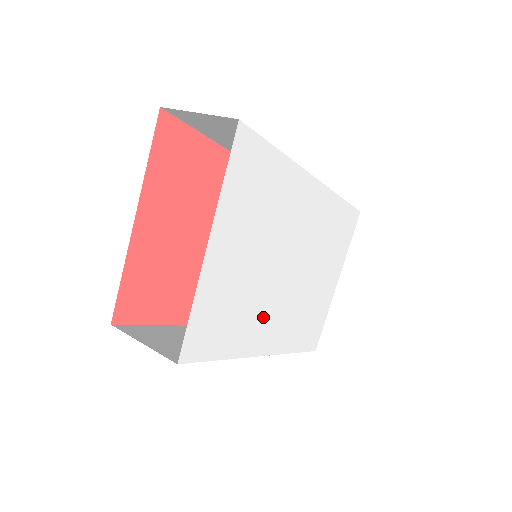
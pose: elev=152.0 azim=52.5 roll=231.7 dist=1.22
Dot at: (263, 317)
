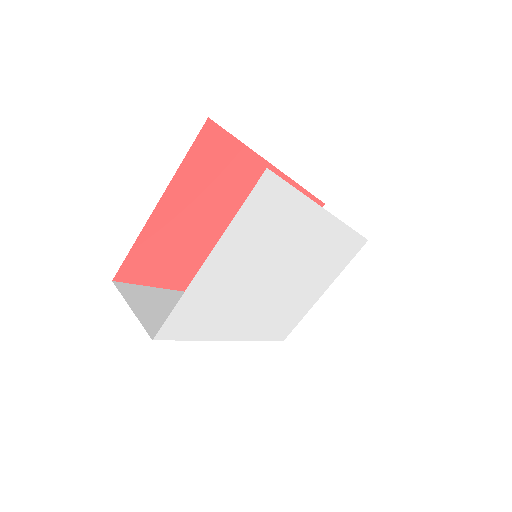
Dot at: (241, 313)
